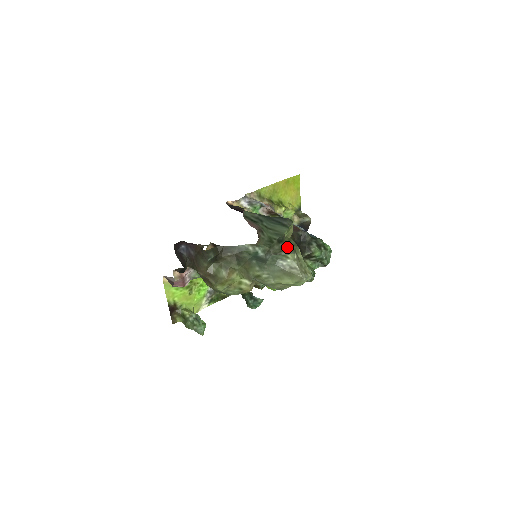
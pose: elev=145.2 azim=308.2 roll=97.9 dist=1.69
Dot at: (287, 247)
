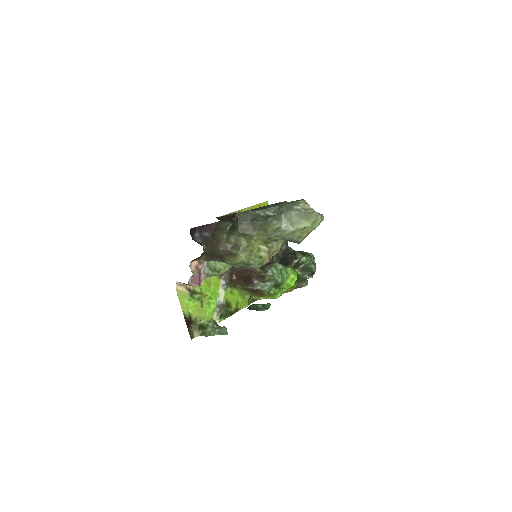
Dot at: occluded
